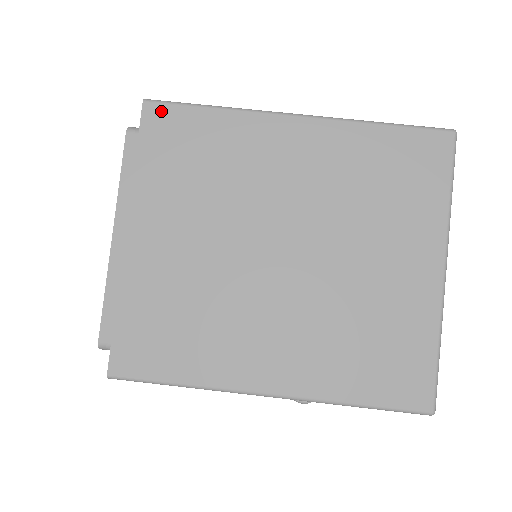
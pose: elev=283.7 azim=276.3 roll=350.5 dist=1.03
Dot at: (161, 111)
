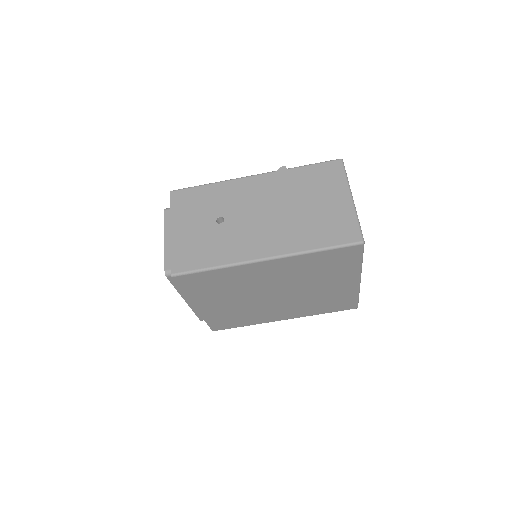
Dot at: (185, 278)
